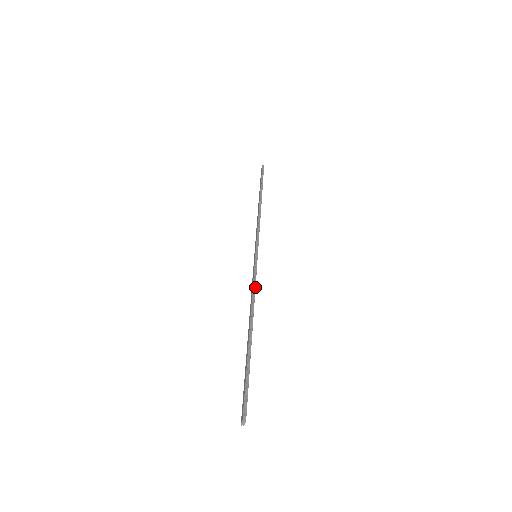
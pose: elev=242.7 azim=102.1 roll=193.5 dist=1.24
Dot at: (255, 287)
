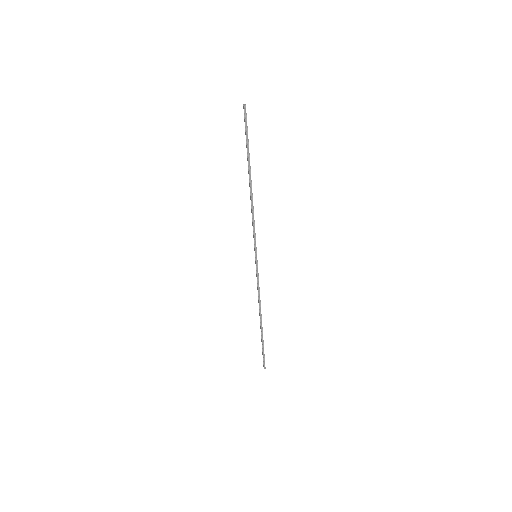
Dot at: occluded
